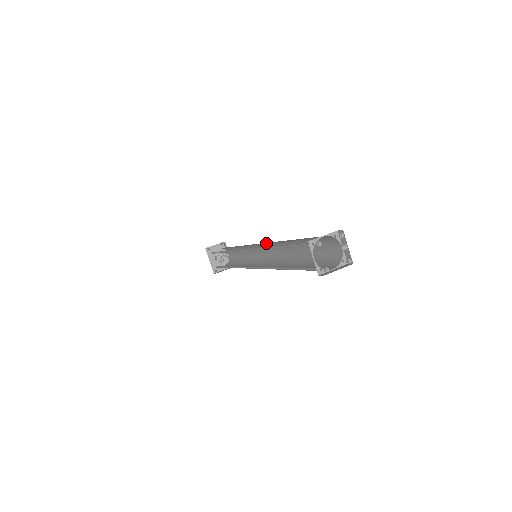
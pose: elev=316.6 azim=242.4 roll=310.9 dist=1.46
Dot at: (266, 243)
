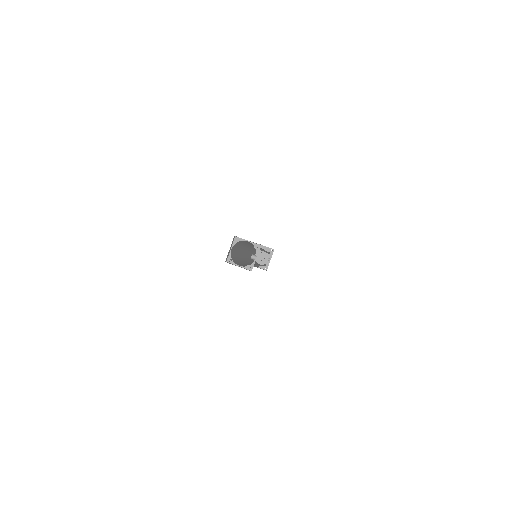
Dot at: occluded
